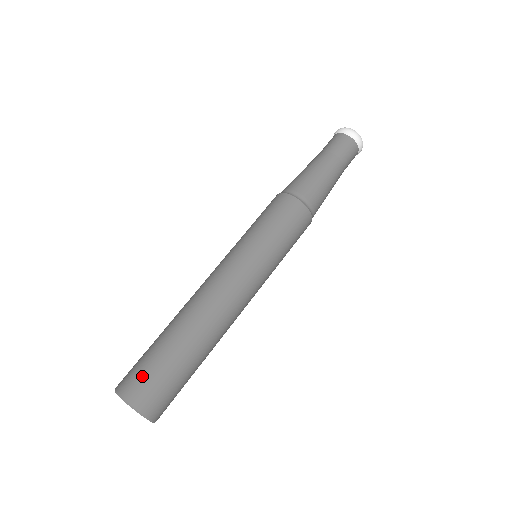
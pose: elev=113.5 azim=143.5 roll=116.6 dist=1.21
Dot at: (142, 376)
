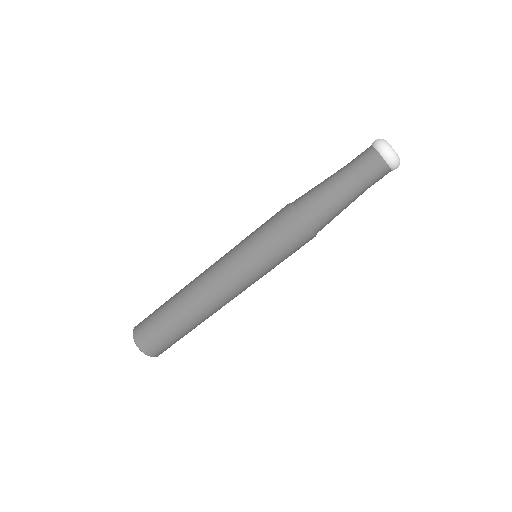
Dot at: (159, 344)
